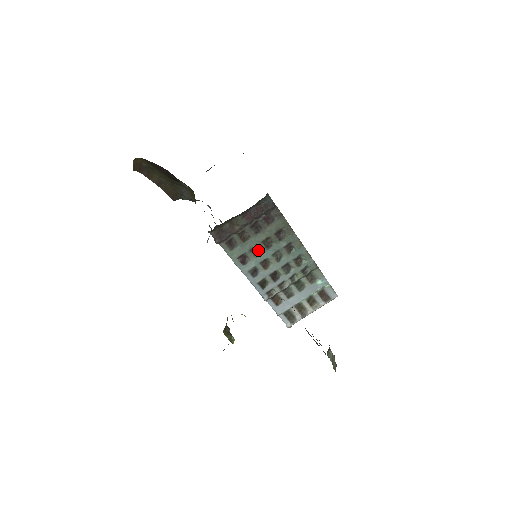
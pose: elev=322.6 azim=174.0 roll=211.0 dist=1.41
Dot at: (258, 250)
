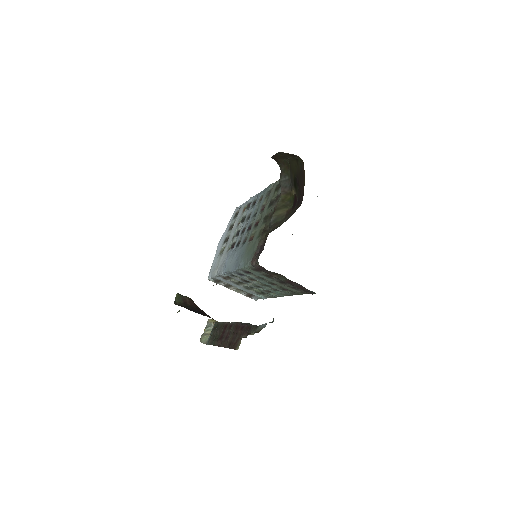
Dot at: (263, 278)
